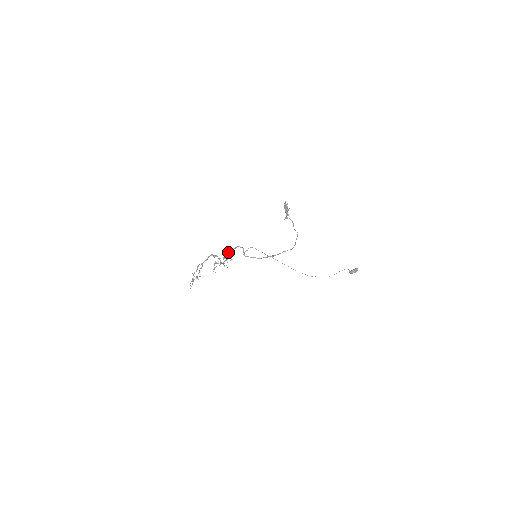
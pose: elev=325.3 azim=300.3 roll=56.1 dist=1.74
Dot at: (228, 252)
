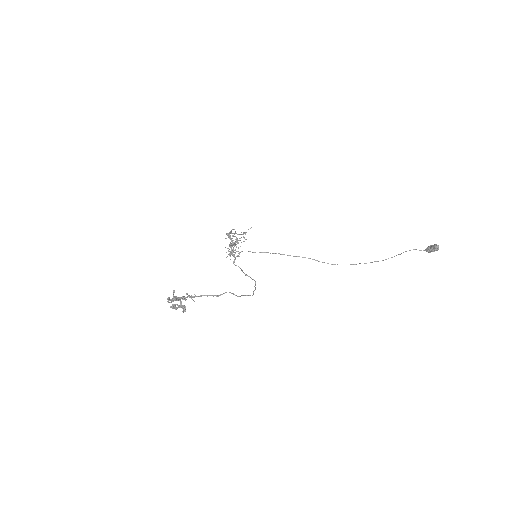
Dot at: (231, 243)
